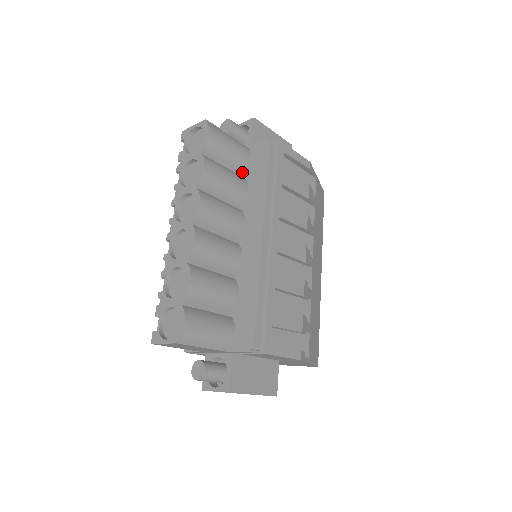
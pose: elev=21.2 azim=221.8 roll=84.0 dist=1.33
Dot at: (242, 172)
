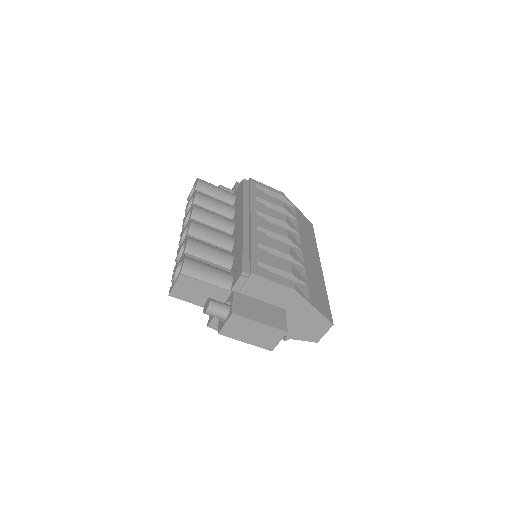
Dot at: (231, 204)
